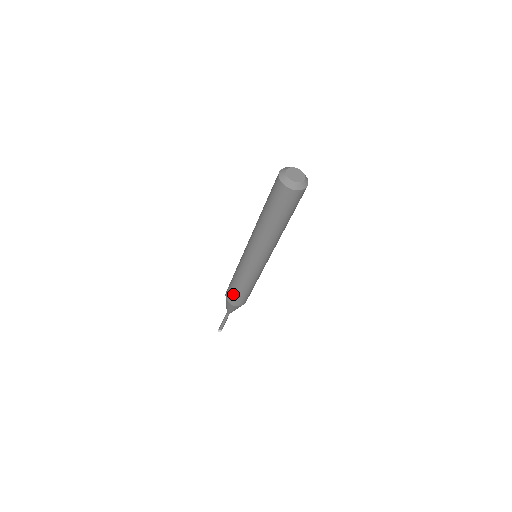
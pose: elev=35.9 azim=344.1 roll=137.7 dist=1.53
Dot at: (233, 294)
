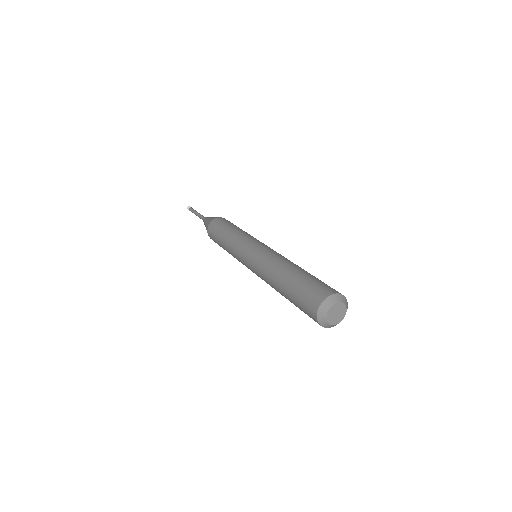
Dot at: occluded
